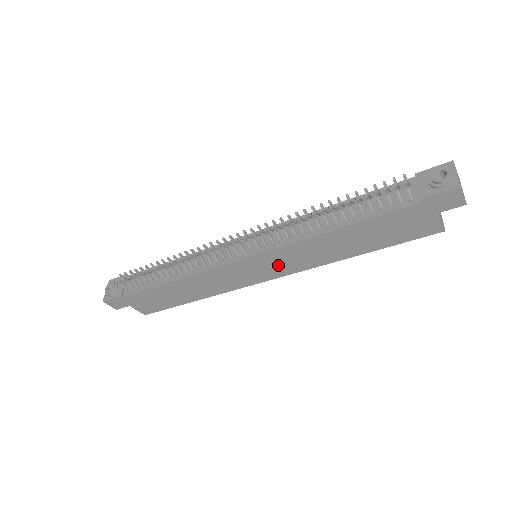
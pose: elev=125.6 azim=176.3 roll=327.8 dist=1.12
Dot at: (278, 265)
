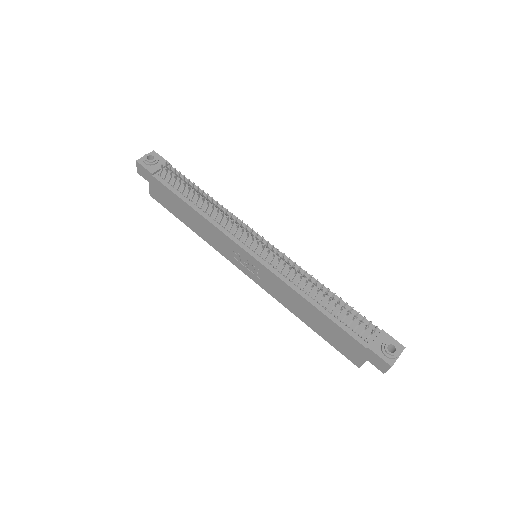
Dot at: (262, 277)
